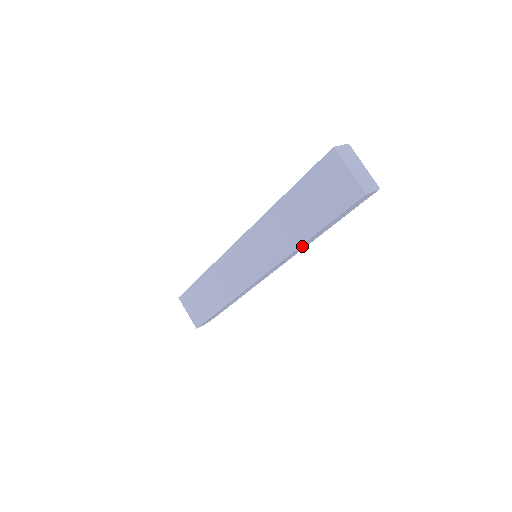
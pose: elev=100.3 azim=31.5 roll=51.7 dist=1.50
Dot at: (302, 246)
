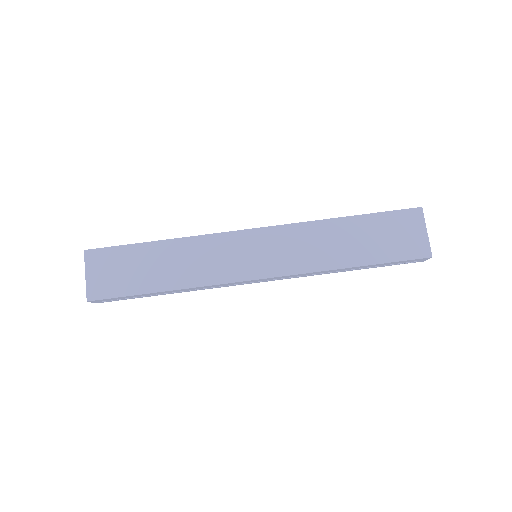
Dot at: (331, 271)
